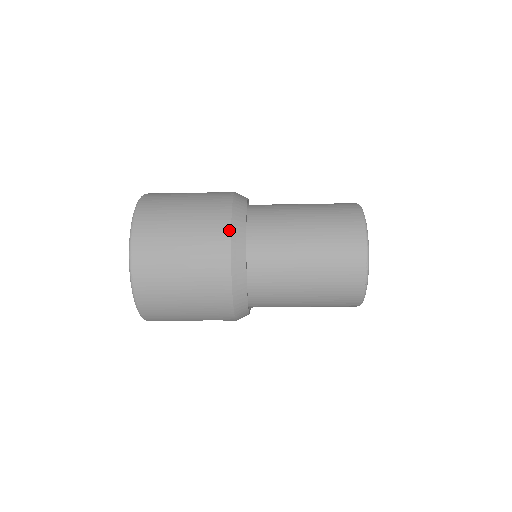
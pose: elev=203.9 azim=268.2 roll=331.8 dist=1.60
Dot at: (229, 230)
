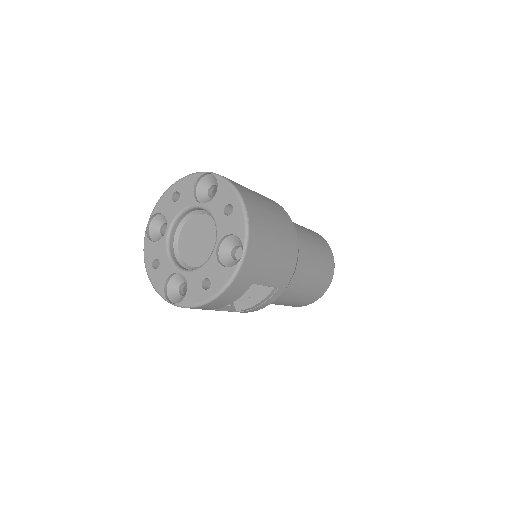
Dot at: (274, 201)
